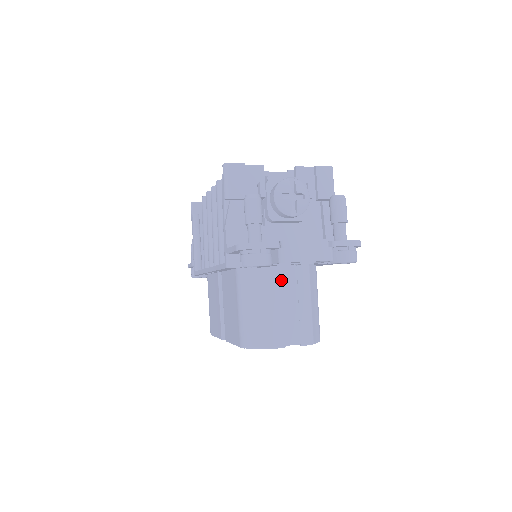
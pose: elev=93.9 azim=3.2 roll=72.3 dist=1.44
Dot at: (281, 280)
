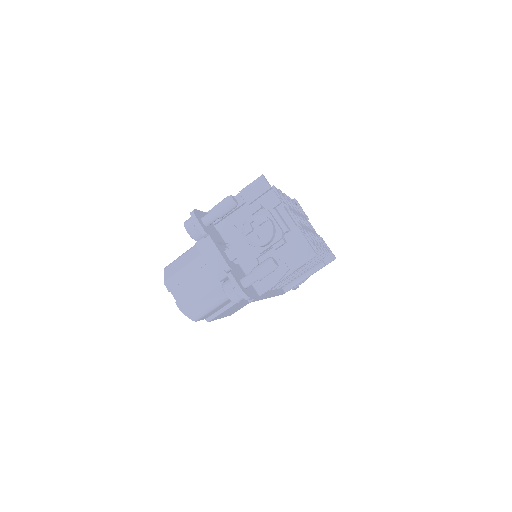
Dot at: occluded
